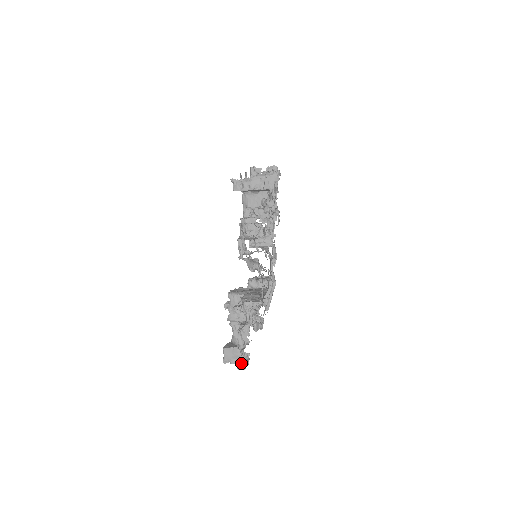
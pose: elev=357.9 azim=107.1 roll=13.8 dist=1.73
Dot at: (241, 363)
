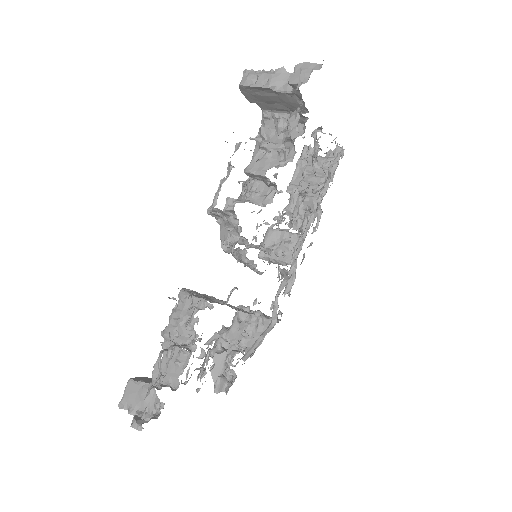
Dot at: (144, 418)
